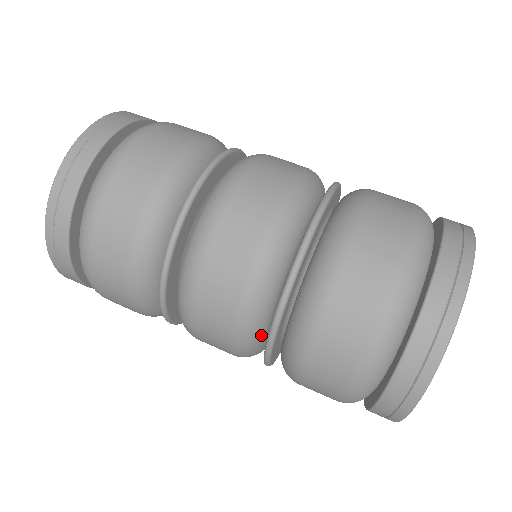
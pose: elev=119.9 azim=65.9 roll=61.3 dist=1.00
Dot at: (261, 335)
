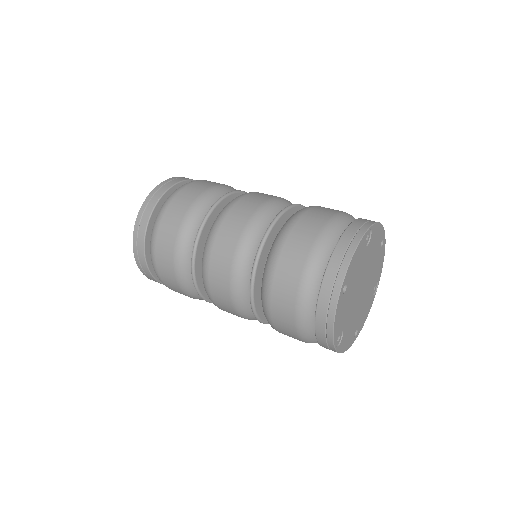
Dot at: occluded
